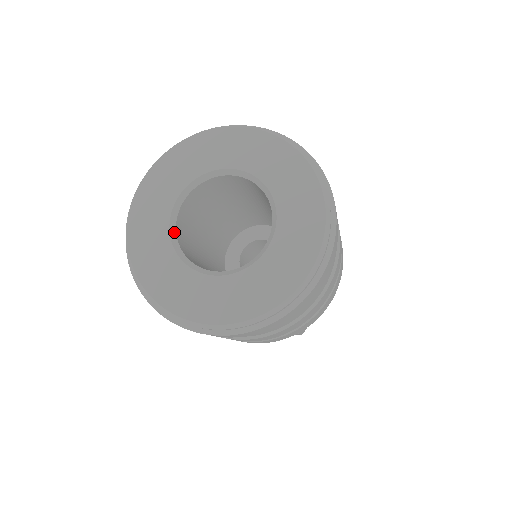
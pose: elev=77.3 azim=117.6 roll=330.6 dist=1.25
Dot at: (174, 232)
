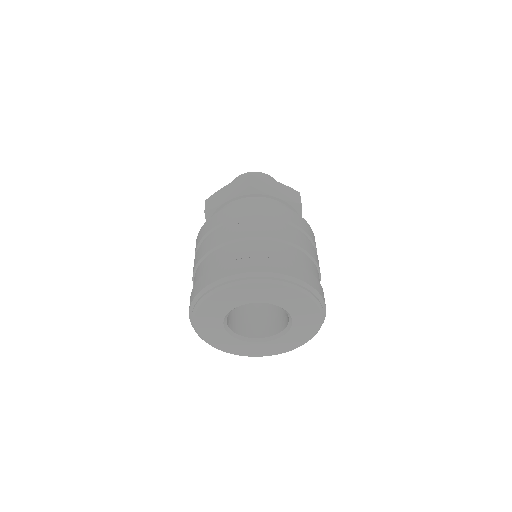
Dot at: (226, 319)
